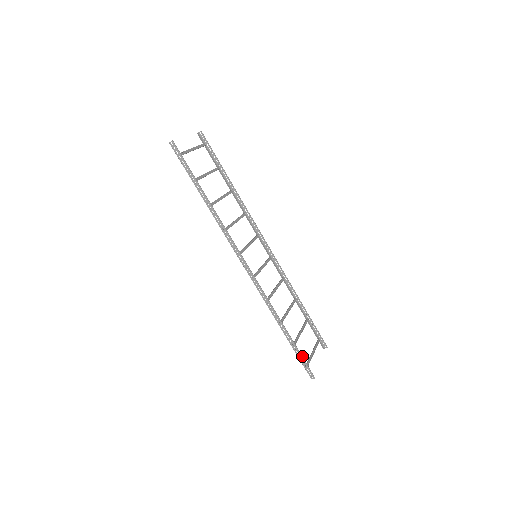
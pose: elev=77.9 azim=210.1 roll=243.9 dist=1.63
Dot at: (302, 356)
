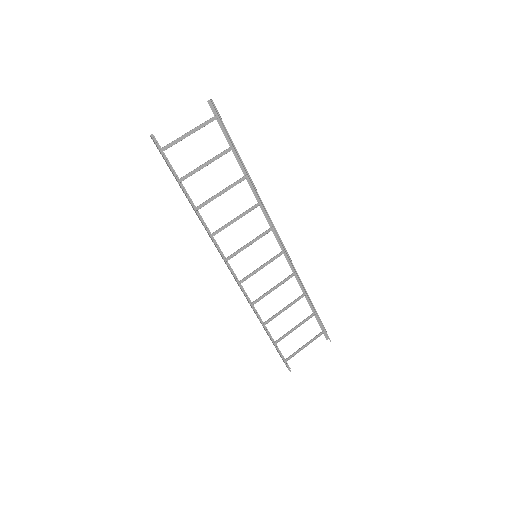
Dot at: occluded
